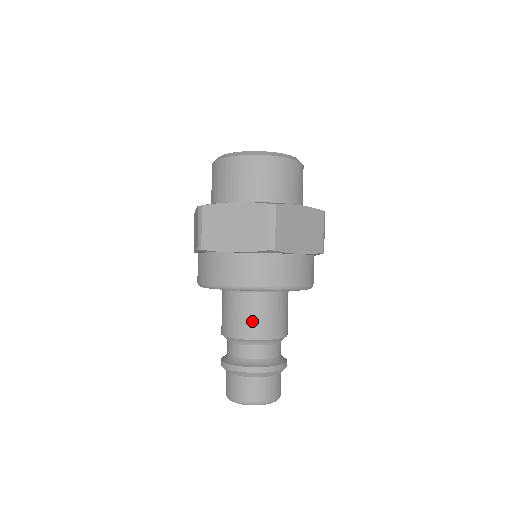
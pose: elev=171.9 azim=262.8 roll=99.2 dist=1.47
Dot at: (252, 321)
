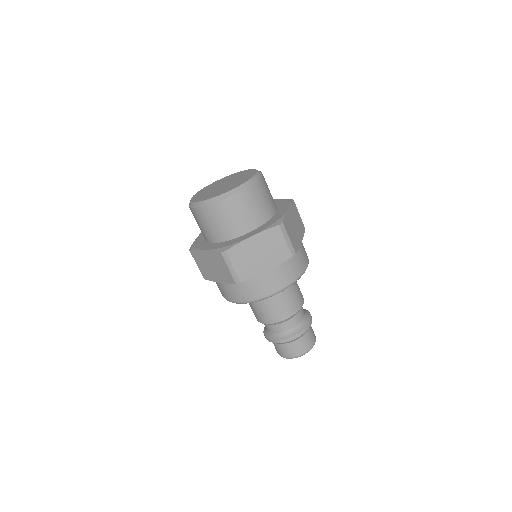
Dot at: (288, 304)
